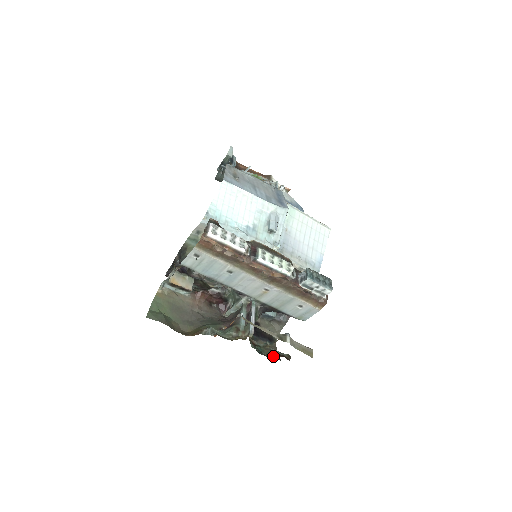
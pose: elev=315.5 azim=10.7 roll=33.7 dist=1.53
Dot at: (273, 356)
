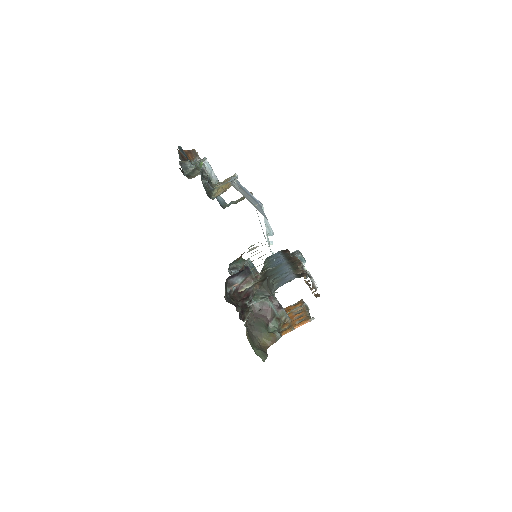
Dot at: occluded
